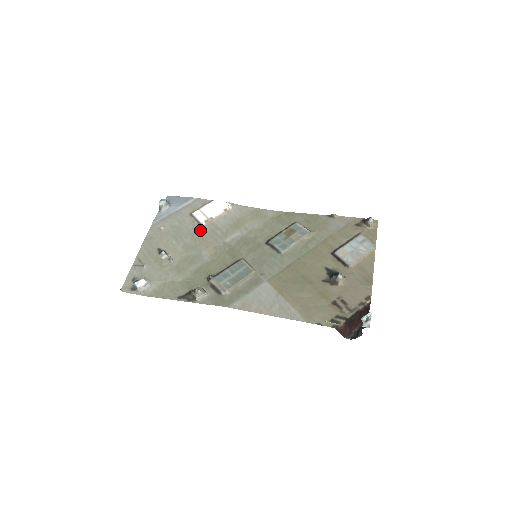
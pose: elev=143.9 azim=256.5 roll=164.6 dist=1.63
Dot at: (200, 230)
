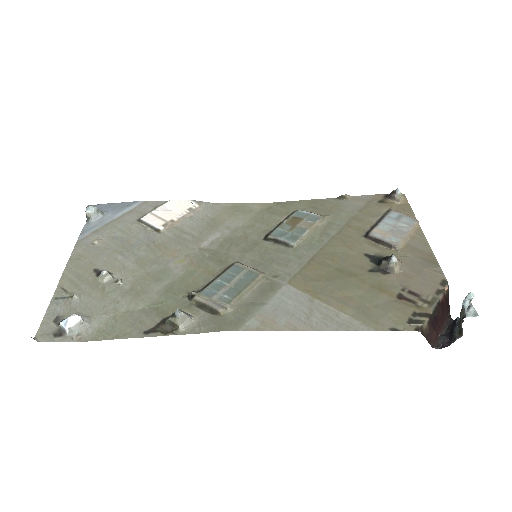
Dot at: (158, 237)
